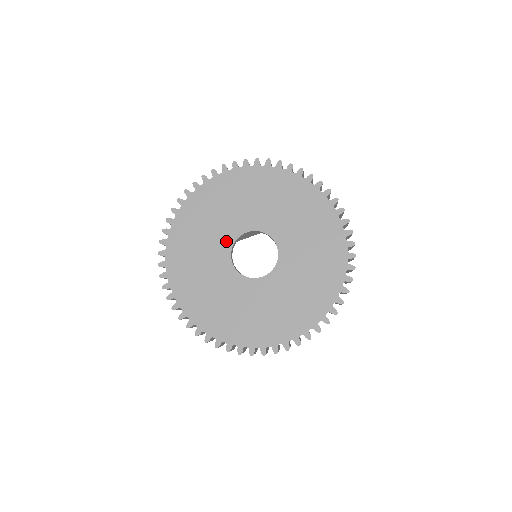
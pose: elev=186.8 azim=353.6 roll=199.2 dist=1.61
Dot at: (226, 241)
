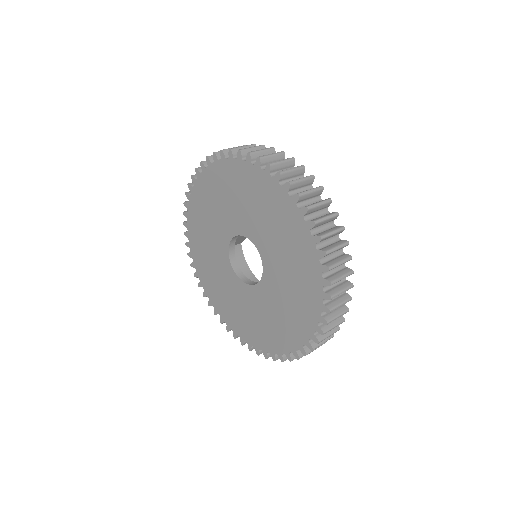
Dot at: (223, 249)
